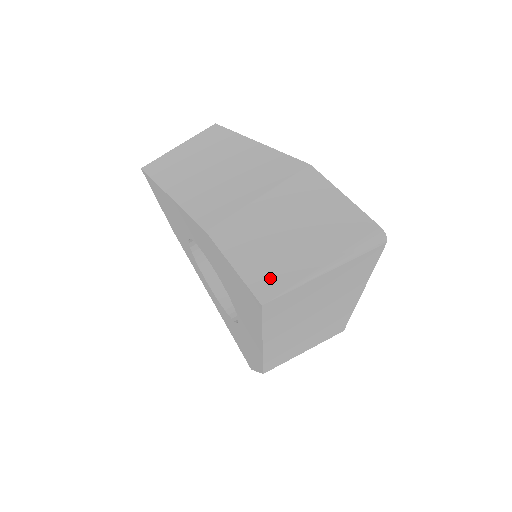
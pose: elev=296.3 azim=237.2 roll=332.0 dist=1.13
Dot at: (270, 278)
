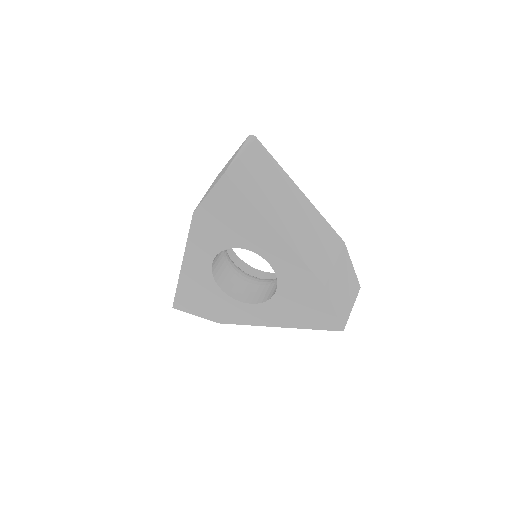
Dot at: (222, 174)
